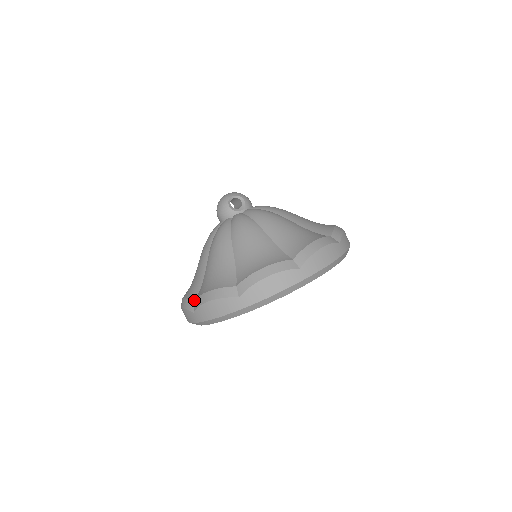
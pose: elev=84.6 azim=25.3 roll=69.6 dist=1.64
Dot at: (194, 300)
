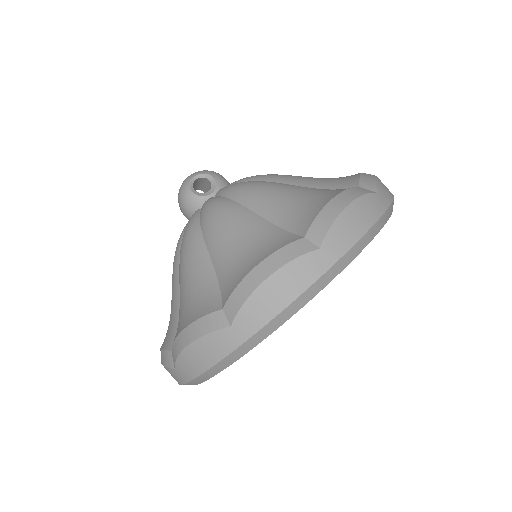
Dot at: (171, 349)
